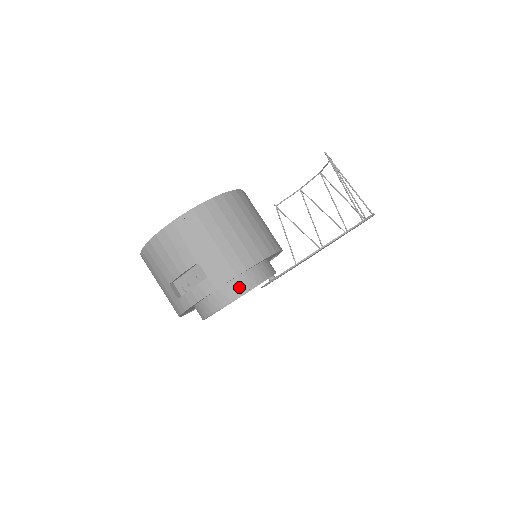
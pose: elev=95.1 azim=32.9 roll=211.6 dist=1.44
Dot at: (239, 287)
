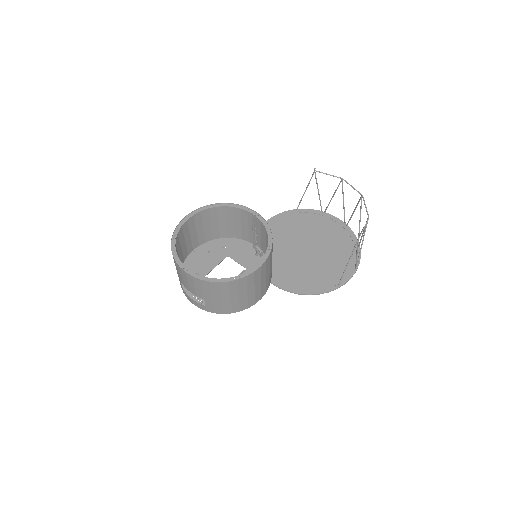
Dot at: occluded
